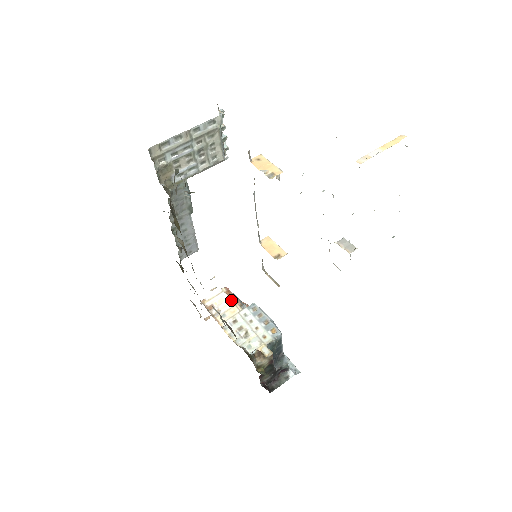
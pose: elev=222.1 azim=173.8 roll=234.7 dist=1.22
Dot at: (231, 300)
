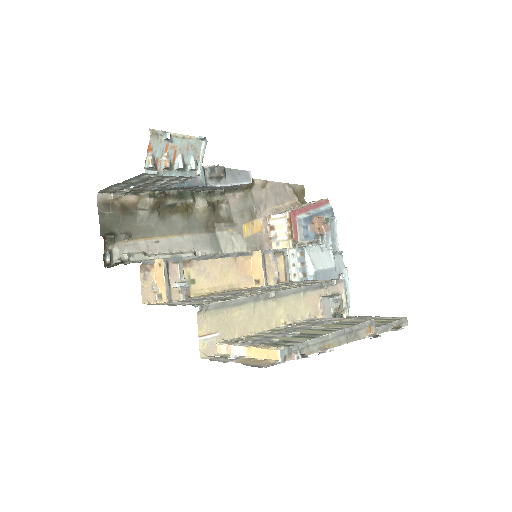
Dot at: (287, 232)
